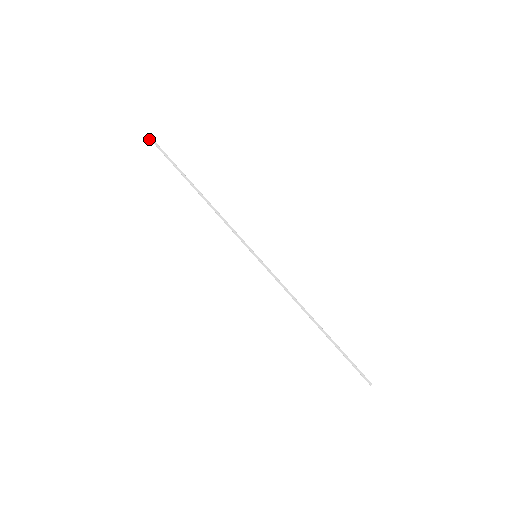
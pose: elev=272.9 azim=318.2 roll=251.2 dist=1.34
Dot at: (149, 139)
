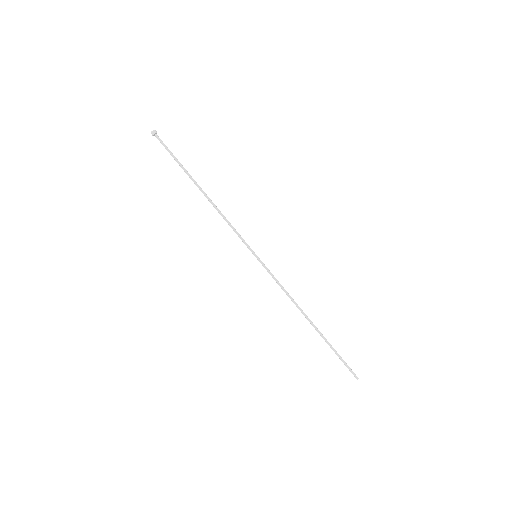
Dot at: (152, 132)
